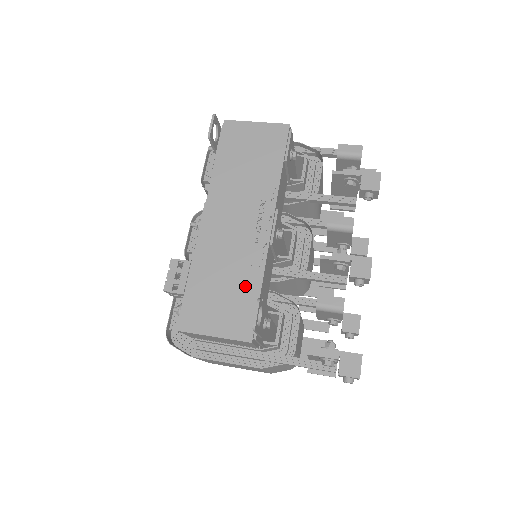
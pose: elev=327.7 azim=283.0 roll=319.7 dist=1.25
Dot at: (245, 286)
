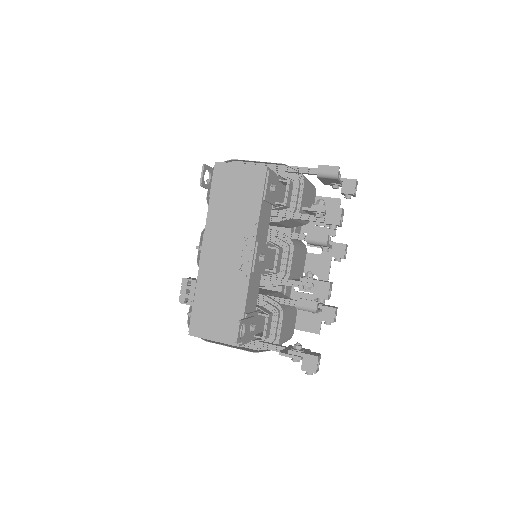
Dot at: (234, 305)
